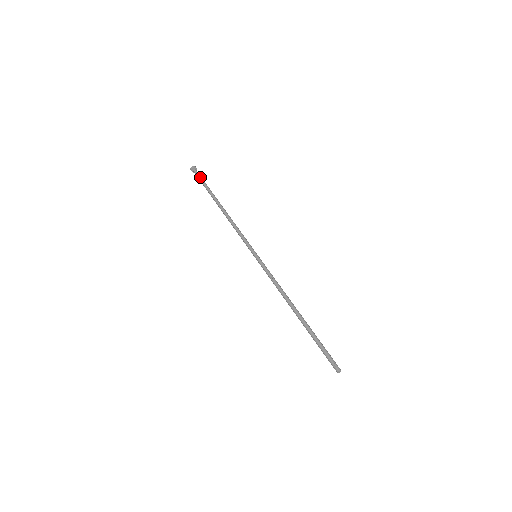
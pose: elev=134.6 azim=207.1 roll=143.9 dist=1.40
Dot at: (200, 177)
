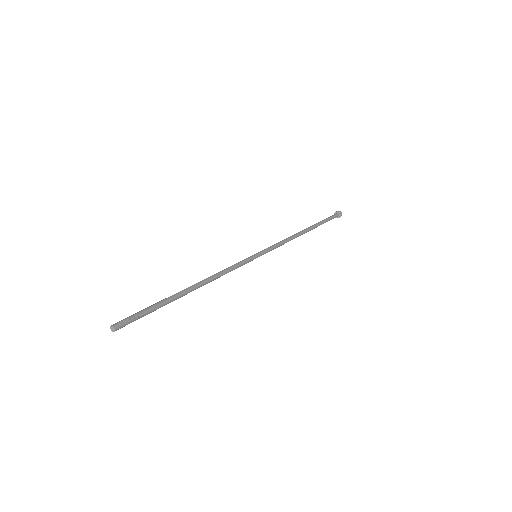
Dot at: (331, 217)
